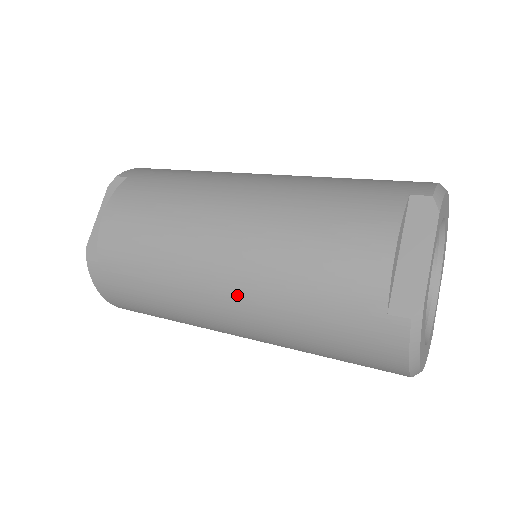
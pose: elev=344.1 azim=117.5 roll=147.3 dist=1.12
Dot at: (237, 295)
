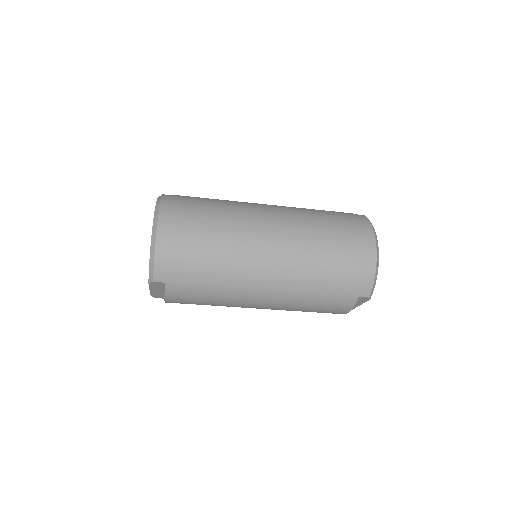
Dot at: (279, 207)
